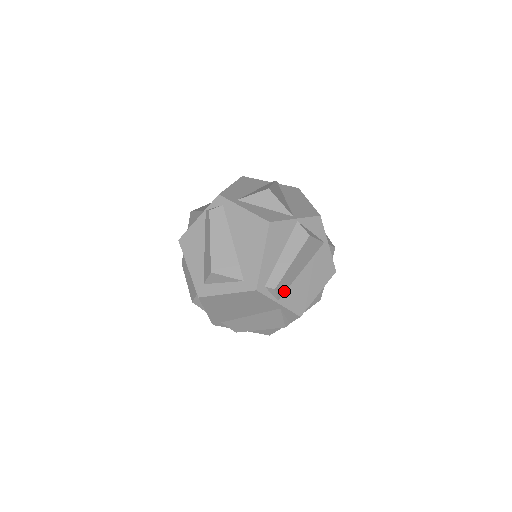
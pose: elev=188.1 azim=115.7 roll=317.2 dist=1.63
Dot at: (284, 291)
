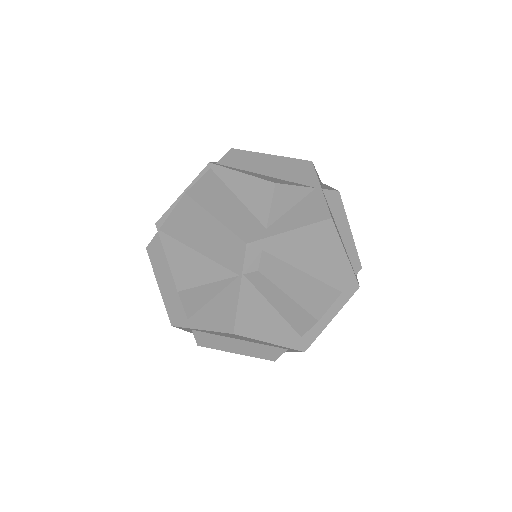
Dot at: occluded
